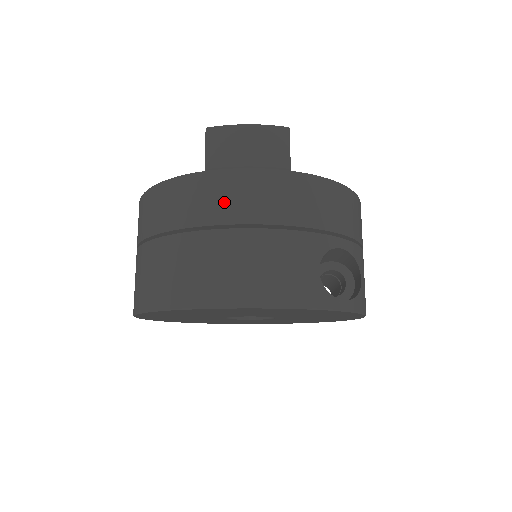
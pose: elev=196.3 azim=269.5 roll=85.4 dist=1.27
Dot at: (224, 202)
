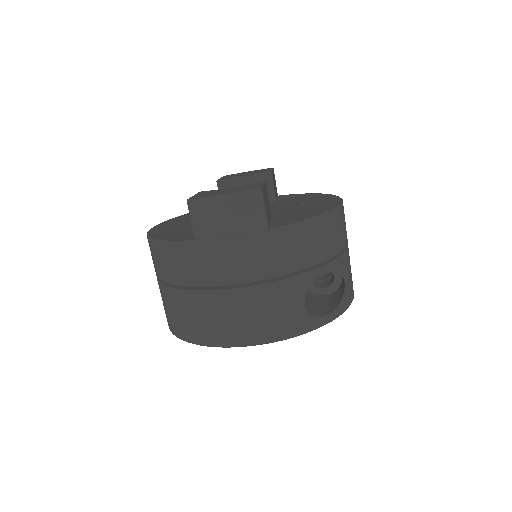
Dot at: (217, 268)
